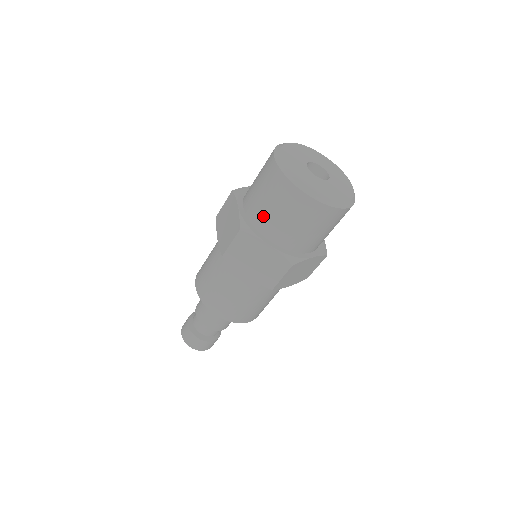
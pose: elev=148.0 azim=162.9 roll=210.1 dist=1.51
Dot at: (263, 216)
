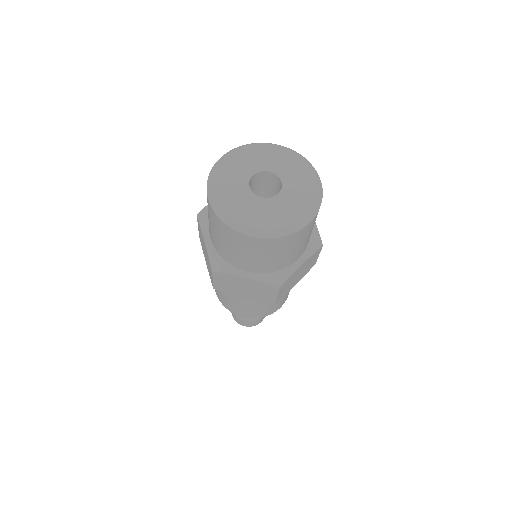
Dot at: occluded
